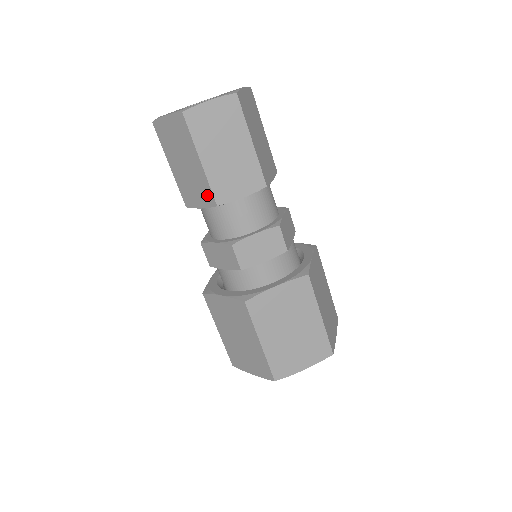
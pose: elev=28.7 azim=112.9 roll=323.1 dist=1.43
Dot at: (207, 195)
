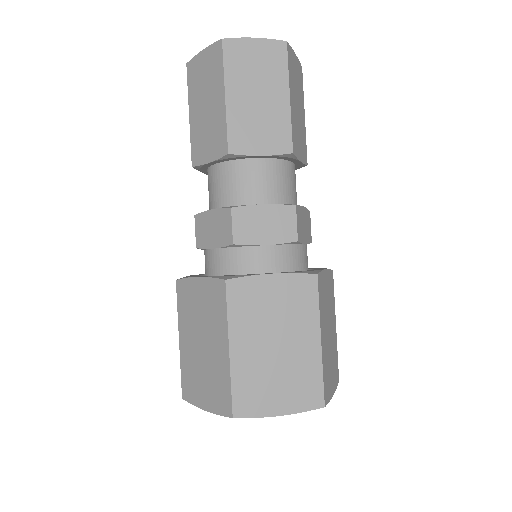
Dot at: (220, 141)
